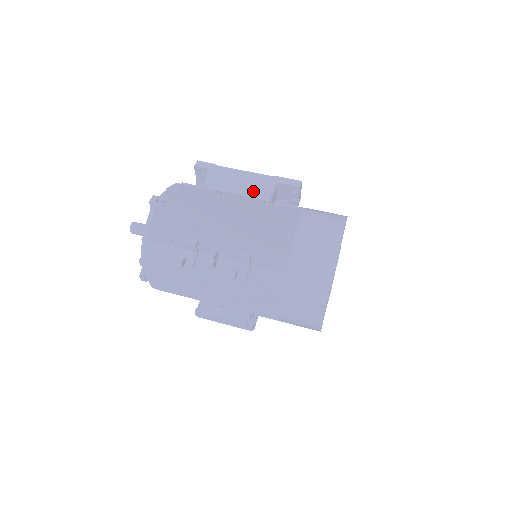
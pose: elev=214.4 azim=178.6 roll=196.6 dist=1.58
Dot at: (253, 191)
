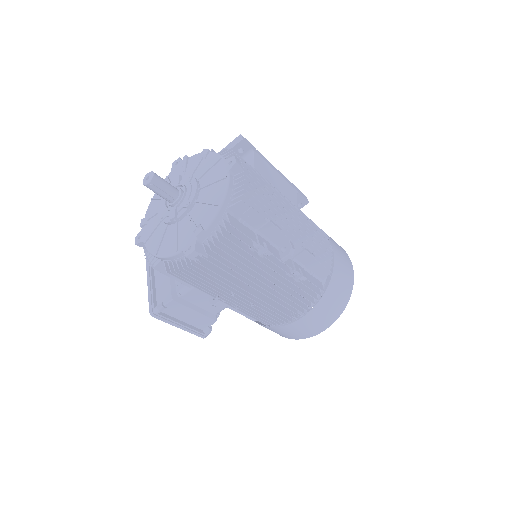
Dot at: (286, 191)
